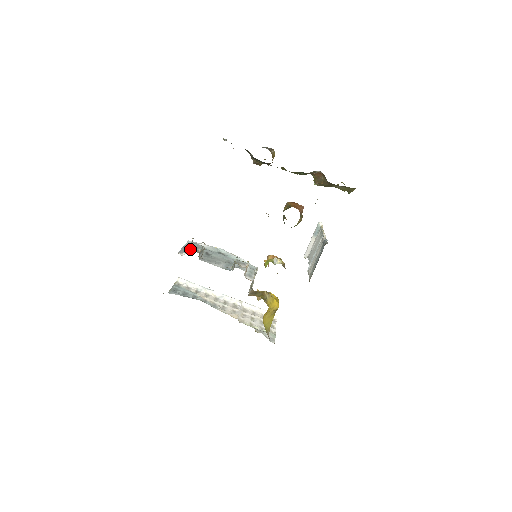
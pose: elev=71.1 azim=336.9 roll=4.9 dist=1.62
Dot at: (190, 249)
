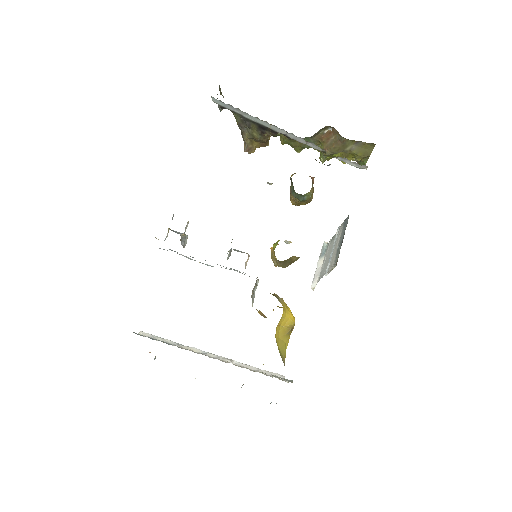
Dot at: occluded
